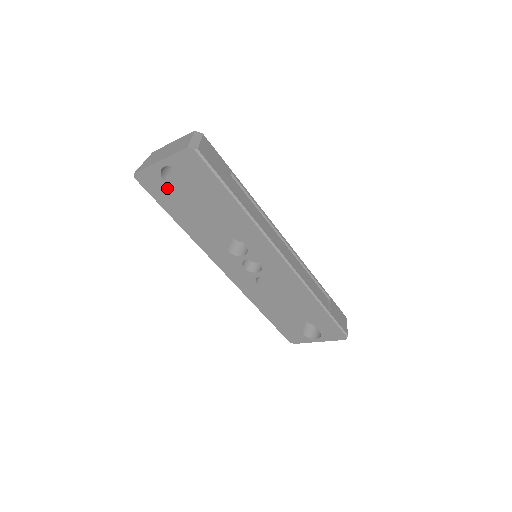
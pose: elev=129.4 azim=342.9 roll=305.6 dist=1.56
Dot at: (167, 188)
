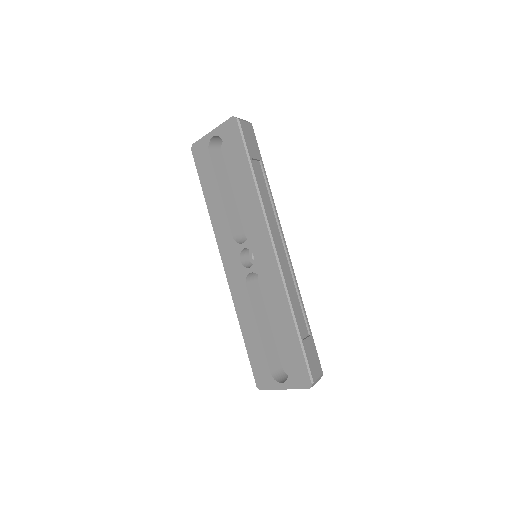
Dot at: (209, 160)
